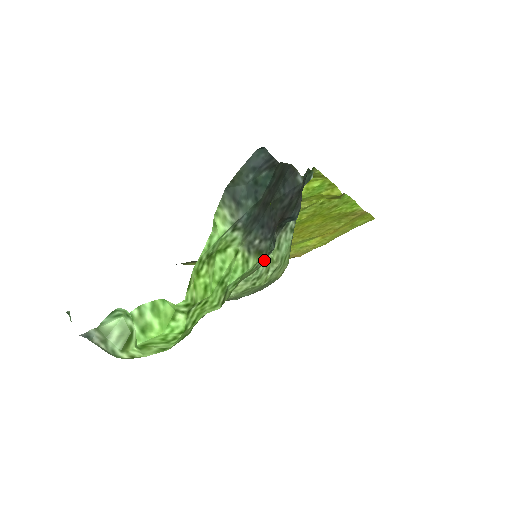
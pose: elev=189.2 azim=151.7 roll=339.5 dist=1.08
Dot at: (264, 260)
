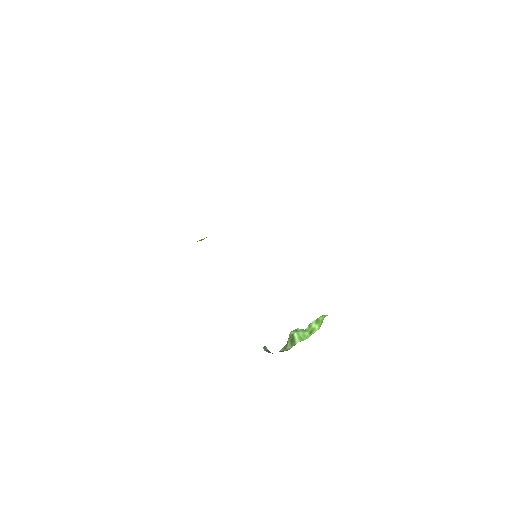
Dot at: occluded
